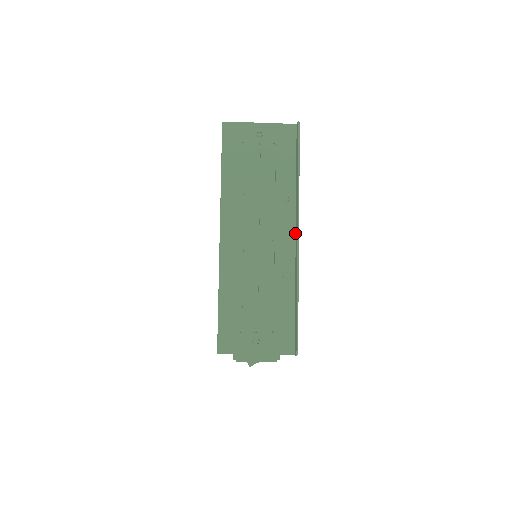
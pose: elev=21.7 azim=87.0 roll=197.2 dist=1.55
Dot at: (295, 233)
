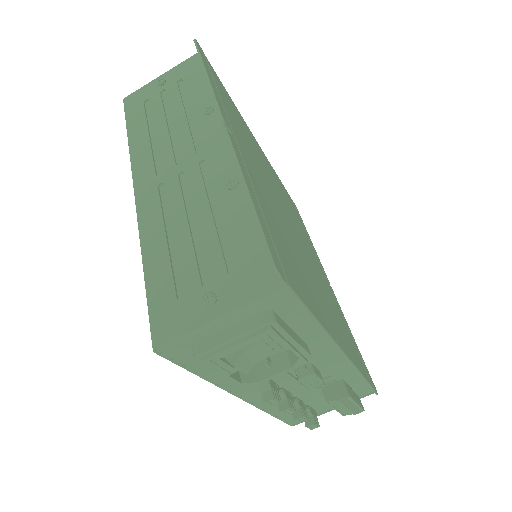
Dot at: occluded
